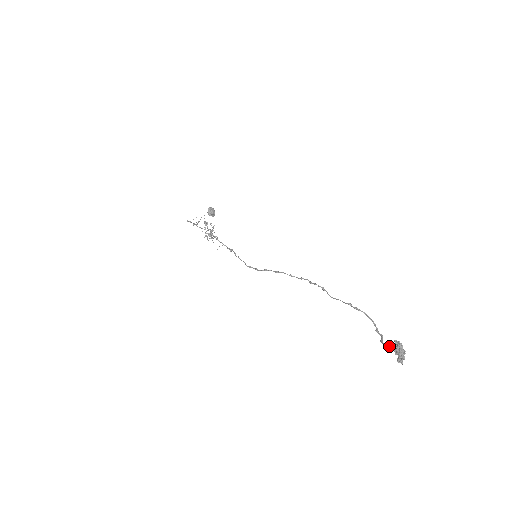
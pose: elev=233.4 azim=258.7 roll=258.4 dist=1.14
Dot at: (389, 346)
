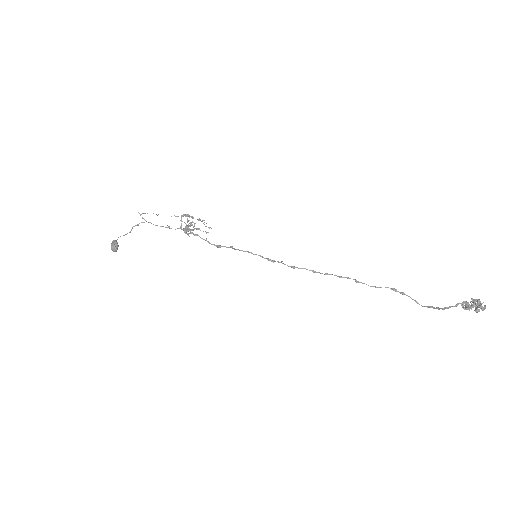
Dot at: (462, 304)
